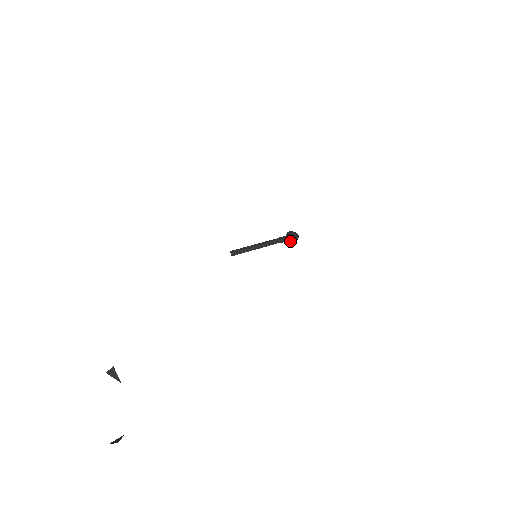
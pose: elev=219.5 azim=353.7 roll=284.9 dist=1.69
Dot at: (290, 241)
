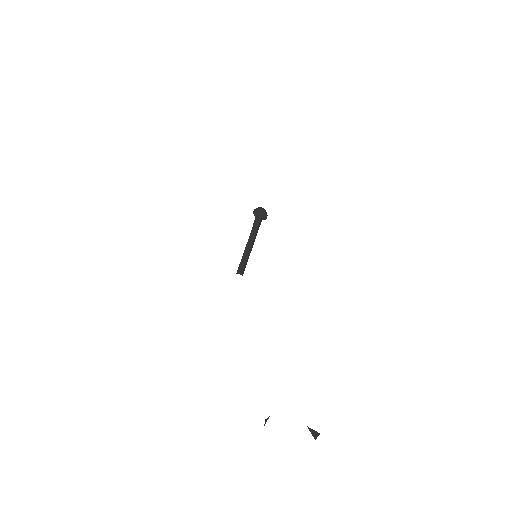
Dot at: (264, 219)
